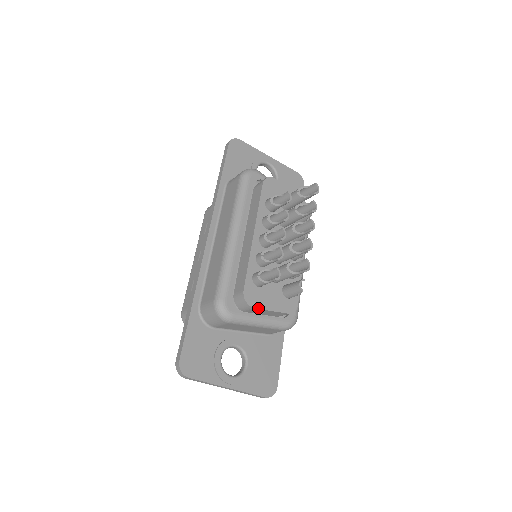
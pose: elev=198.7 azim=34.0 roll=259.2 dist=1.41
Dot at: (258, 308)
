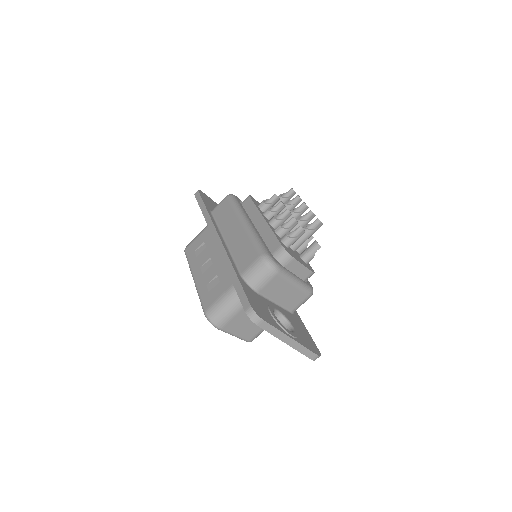
Dot at: (296, 259)
